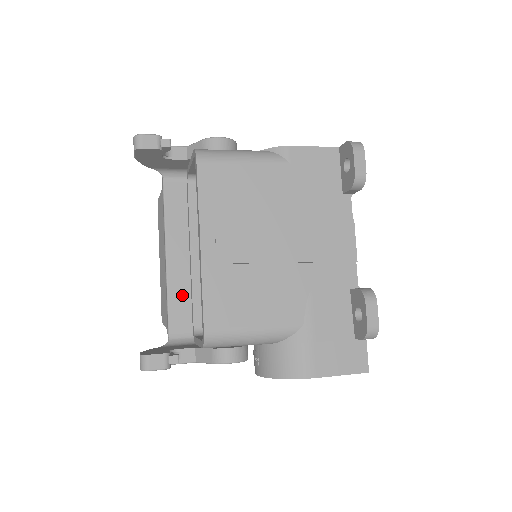
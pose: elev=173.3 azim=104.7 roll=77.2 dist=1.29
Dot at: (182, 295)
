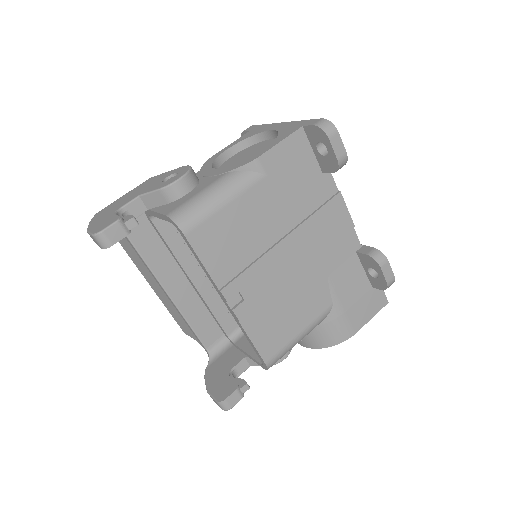
Dot at: (199, 313)
